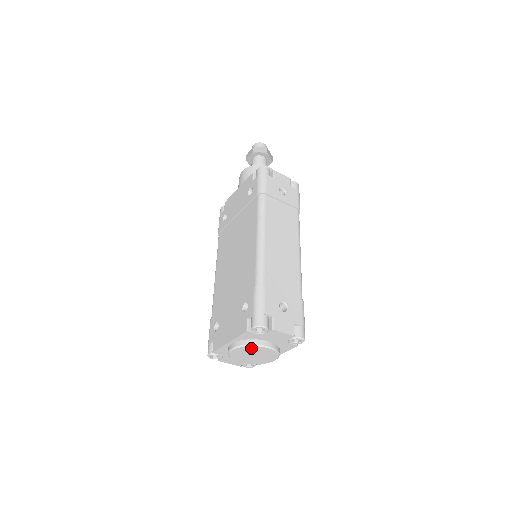
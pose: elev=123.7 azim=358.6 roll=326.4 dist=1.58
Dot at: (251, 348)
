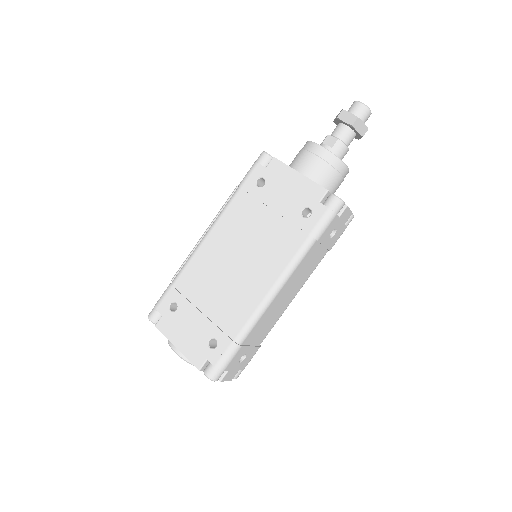
Dot at: occluded
